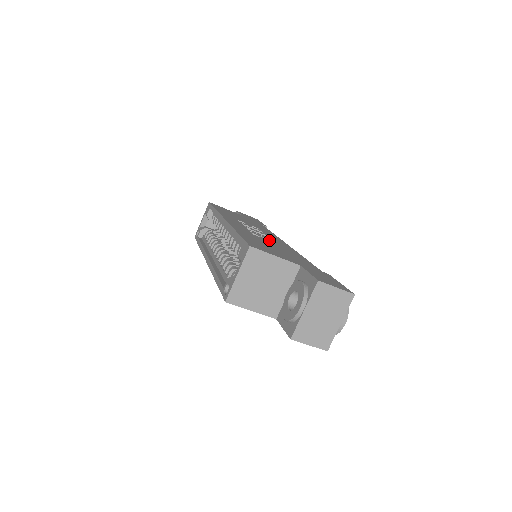
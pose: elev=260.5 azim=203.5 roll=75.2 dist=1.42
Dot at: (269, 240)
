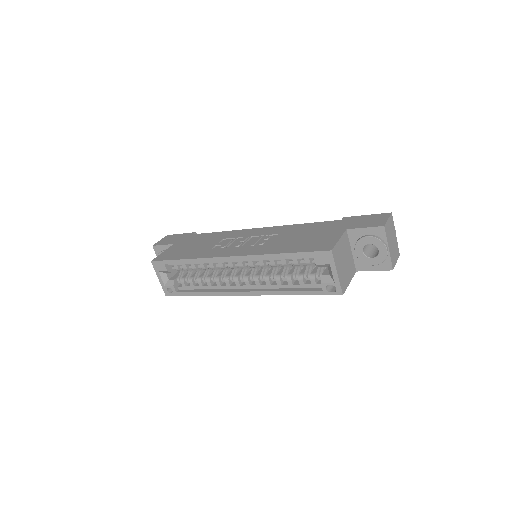
Dot at: (269, 237)
